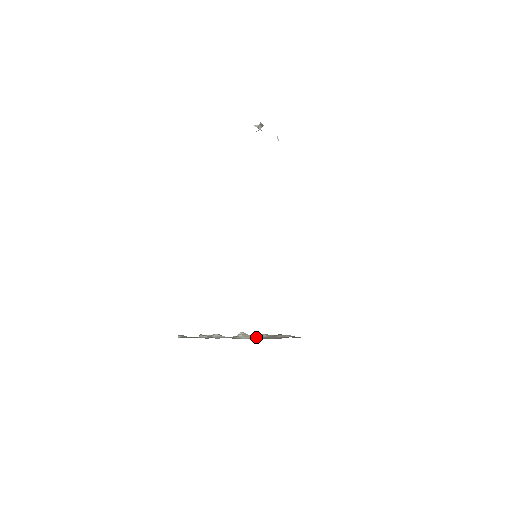
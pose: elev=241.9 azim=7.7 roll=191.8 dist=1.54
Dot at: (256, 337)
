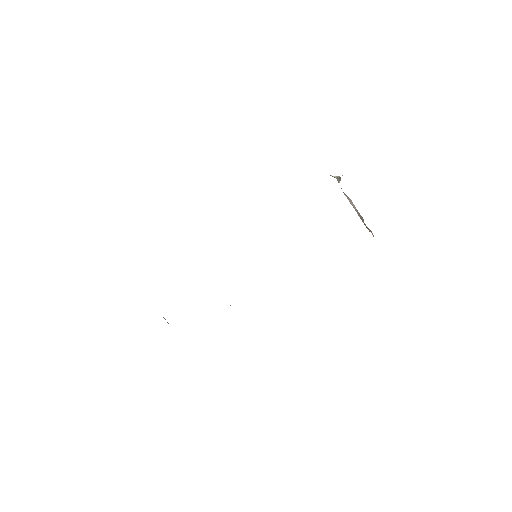
Dot at: occluded
